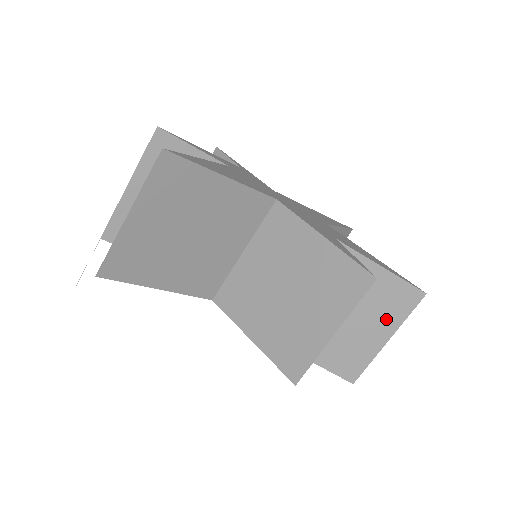
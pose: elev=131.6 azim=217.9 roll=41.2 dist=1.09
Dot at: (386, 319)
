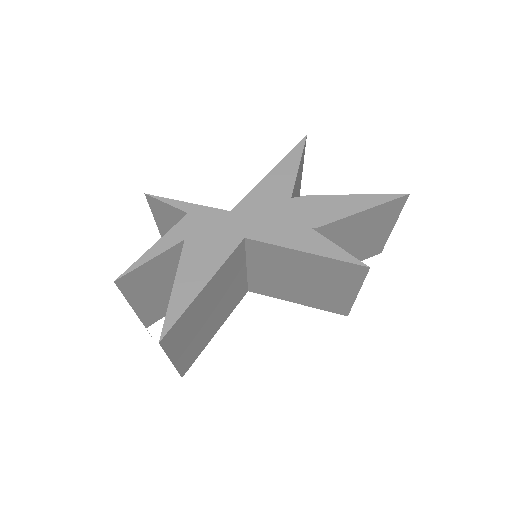
Dot at: (385, 223)
